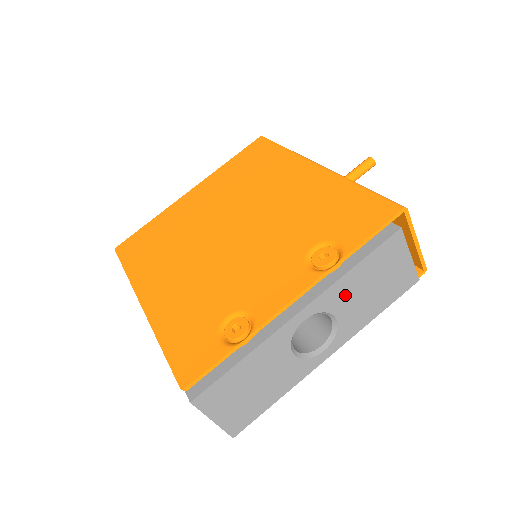
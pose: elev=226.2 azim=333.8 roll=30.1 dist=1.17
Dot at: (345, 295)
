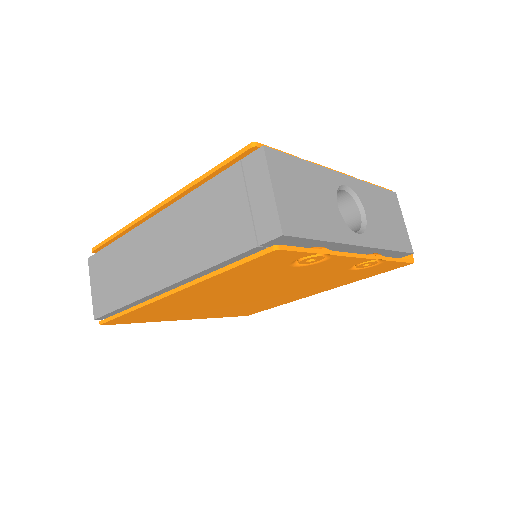
Dot at: (369, 200)
